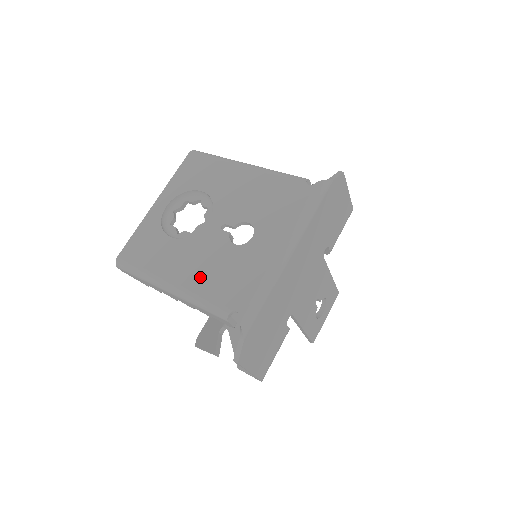
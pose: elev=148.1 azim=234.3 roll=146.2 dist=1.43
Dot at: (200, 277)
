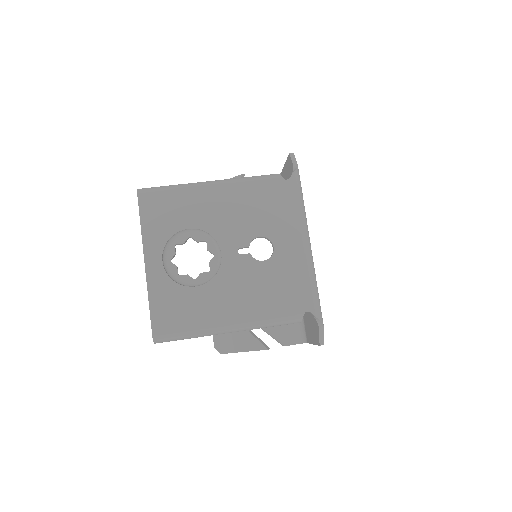
Dot at: (255, 304)
